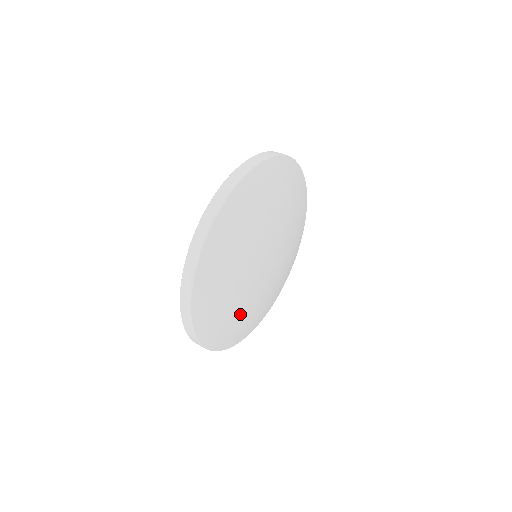
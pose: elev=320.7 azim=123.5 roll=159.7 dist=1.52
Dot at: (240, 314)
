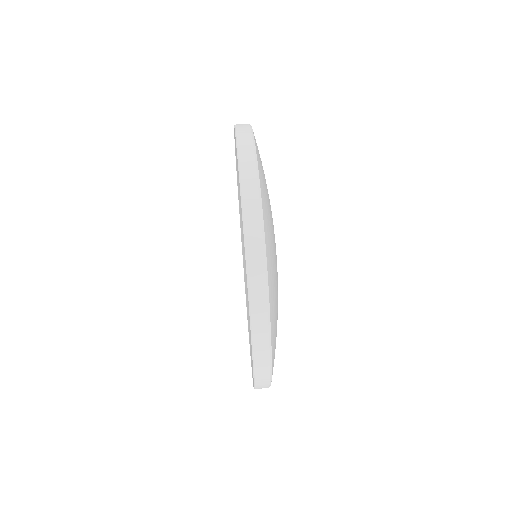
Dot at: occluded
